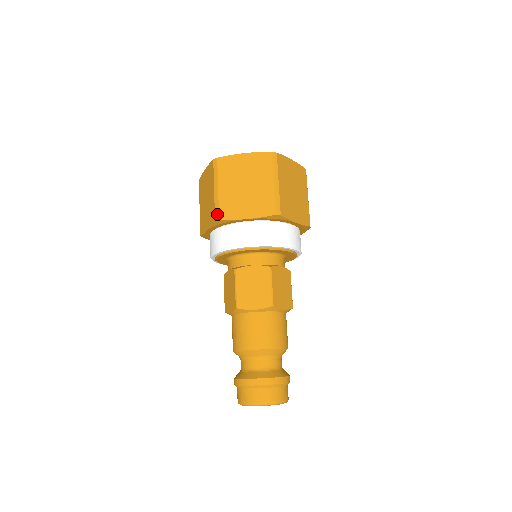
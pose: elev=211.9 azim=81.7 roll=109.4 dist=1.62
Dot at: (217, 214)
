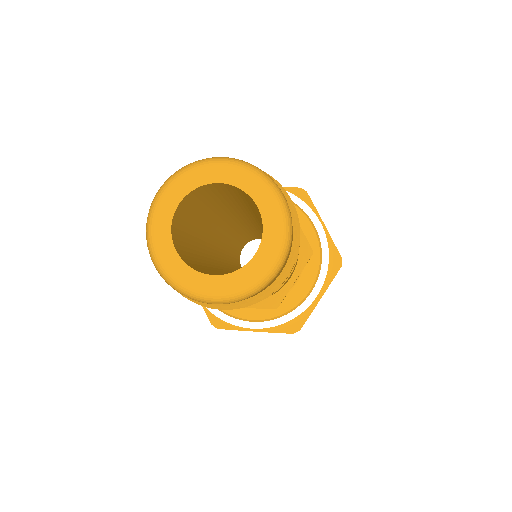
Dot at: occluded
